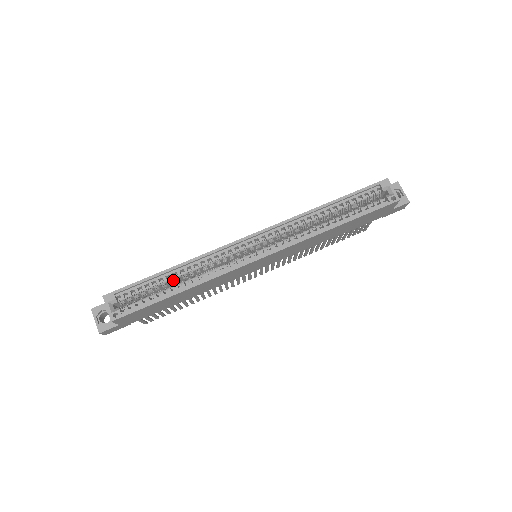
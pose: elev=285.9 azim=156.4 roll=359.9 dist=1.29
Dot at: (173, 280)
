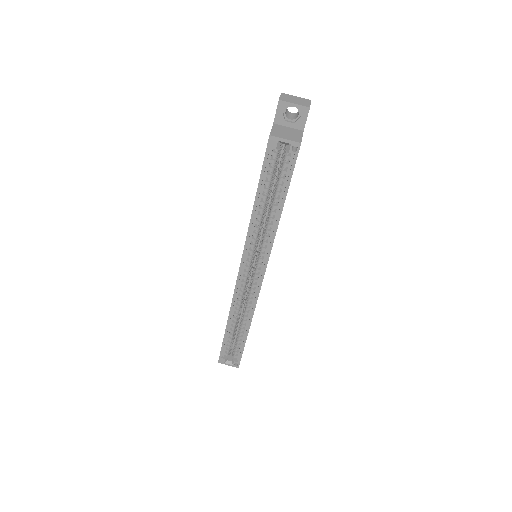
Dot at: (236, 325)
